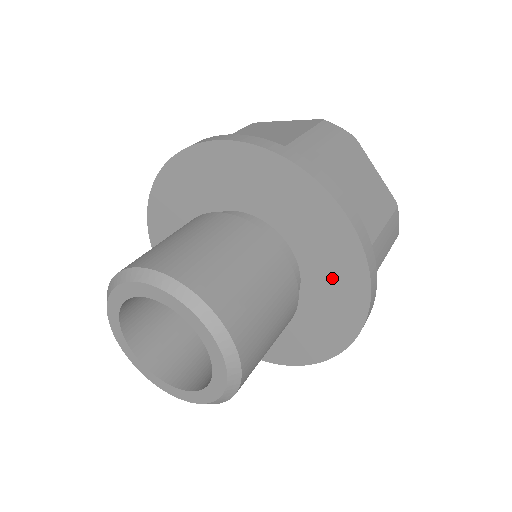
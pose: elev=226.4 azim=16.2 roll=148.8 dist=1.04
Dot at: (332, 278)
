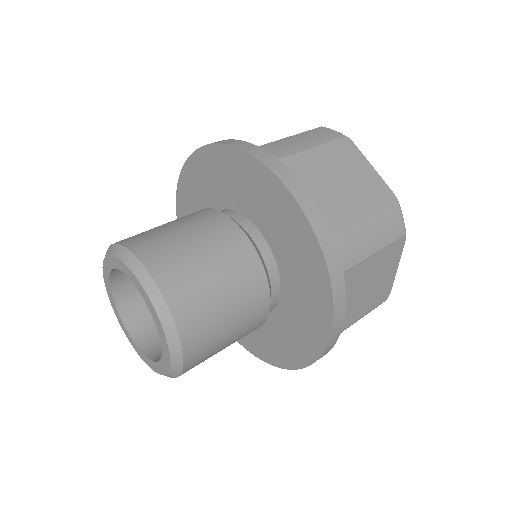
Dot at: (243, 186)
